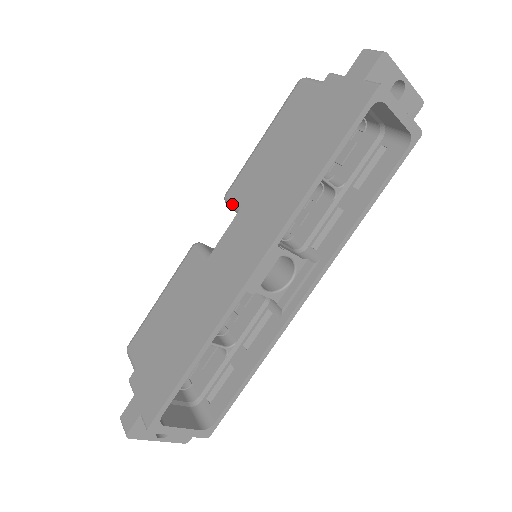
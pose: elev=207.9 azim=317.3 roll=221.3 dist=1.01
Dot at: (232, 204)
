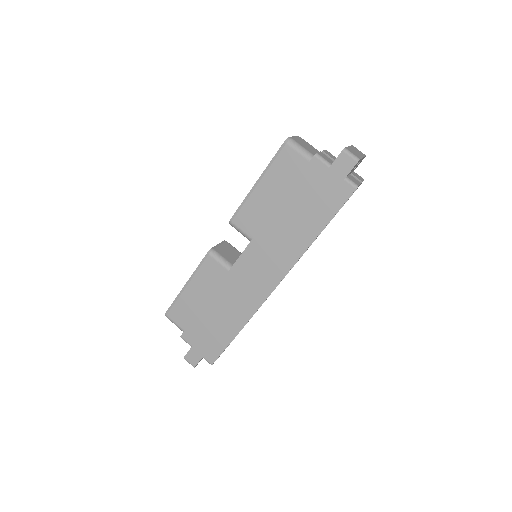
Dot at: (240, 231)
